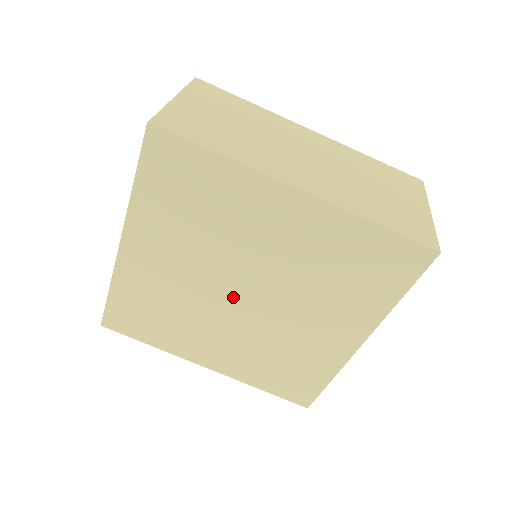
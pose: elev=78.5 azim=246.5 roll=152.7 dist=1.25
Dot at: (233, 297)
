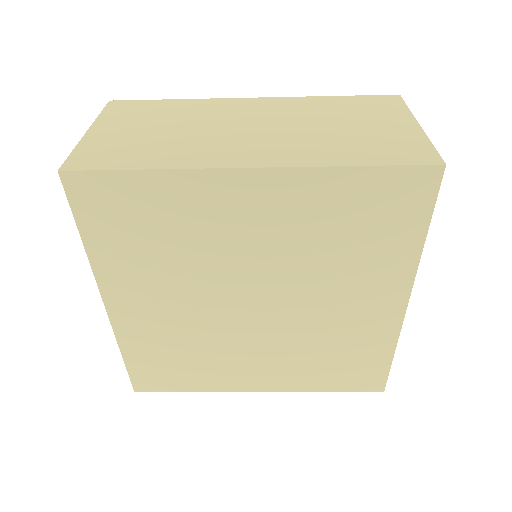
Dot at: (245, 311)
